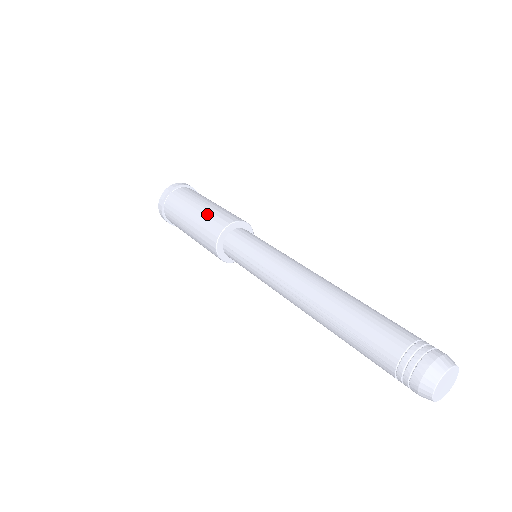
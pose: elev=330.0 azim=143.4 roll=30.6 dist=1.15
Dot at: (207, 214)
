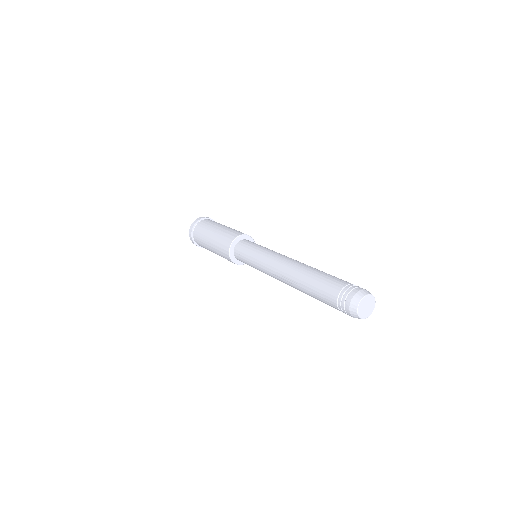
Dot at: (219, 237)
